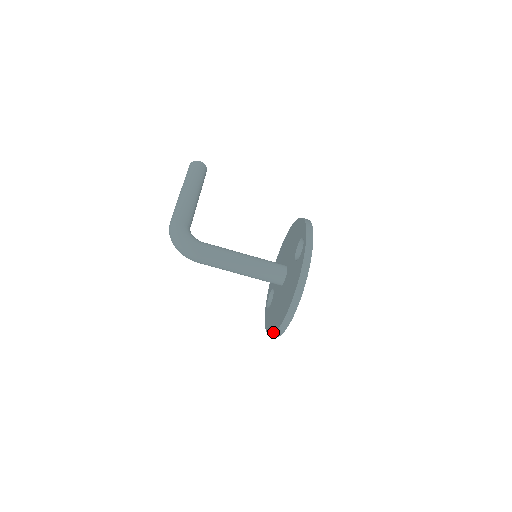
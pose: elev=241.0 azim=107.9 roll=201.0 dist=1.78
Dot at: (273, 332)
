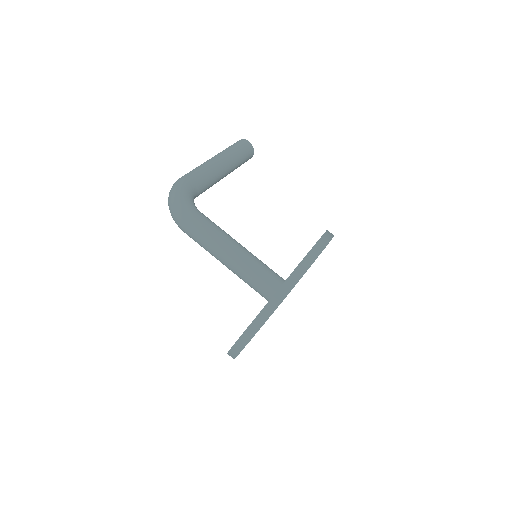
Dot at: occluded
